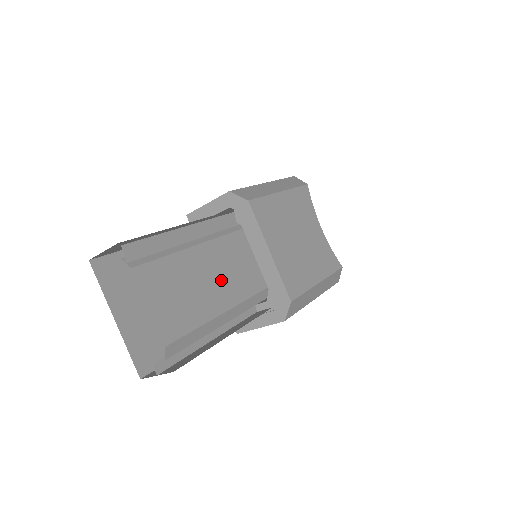
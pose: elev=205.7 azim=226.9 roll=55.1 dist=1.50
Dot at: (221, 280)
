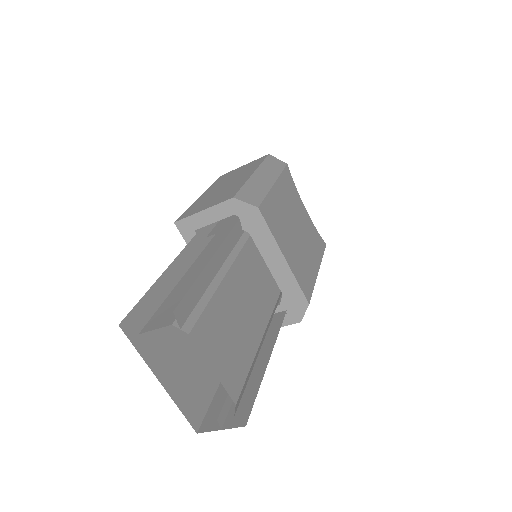
Dot at: (251, 304)
